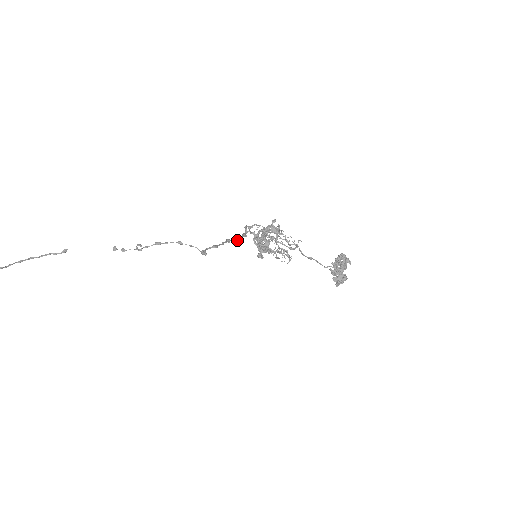
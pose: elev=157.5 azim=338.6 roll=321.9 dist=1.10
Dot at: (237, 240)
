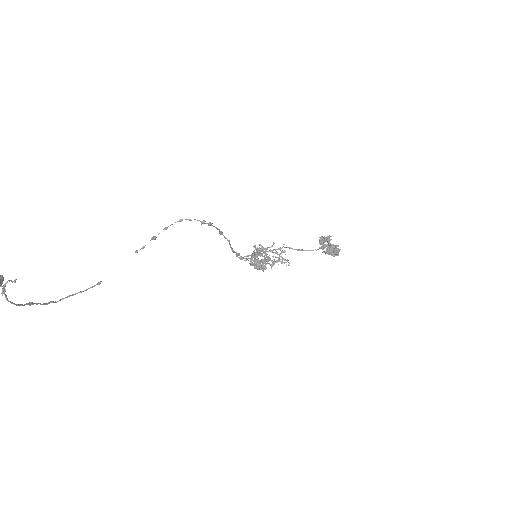
Dot at: (233, 250)
